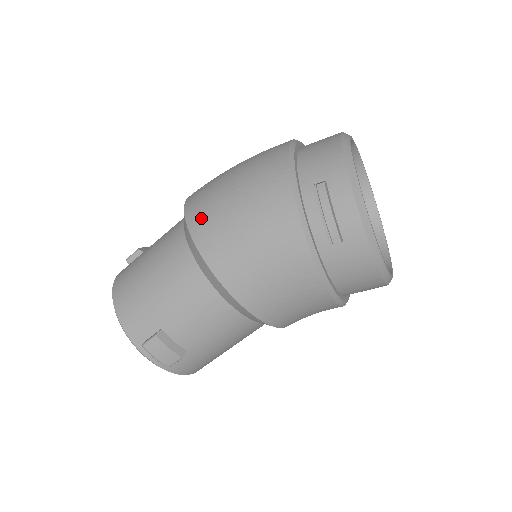
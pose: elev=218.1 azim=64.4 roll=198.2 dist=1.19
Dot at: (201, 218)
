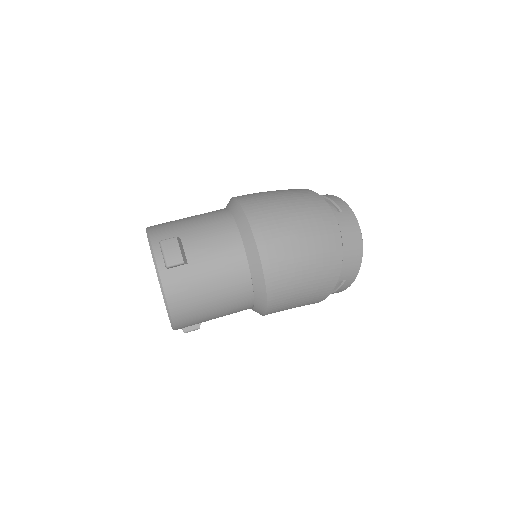
Dot at: (279, 294)
